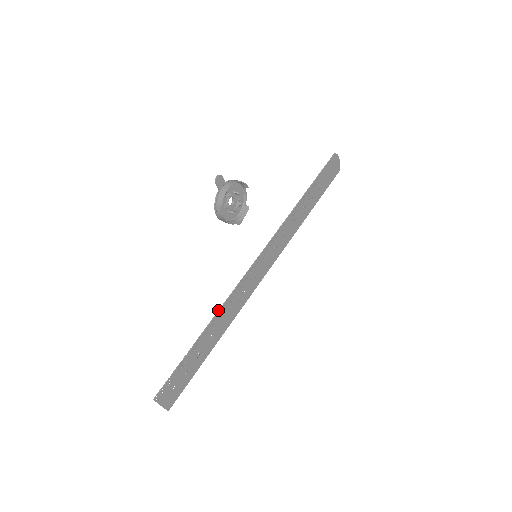
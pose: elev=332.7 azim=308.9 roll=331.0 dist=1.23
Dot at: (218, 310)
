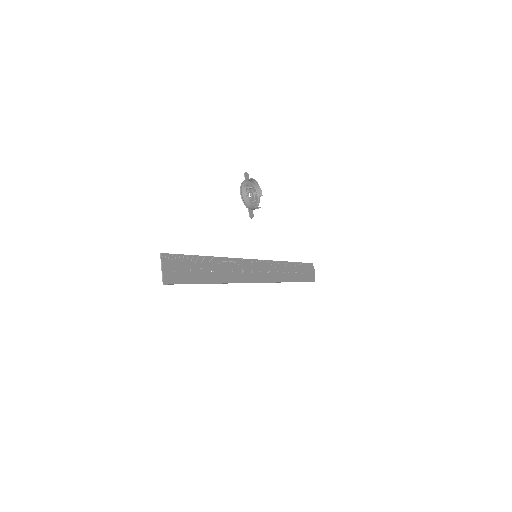
Dot at: (224, 257)
